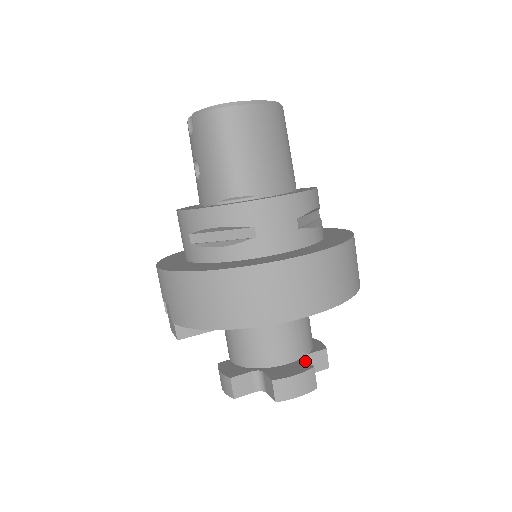
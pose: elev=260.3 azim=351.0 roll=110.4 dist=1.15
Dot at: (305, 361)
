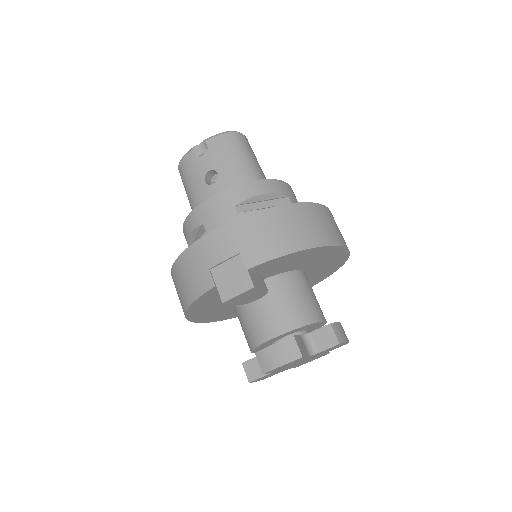
Dot at: occluded
